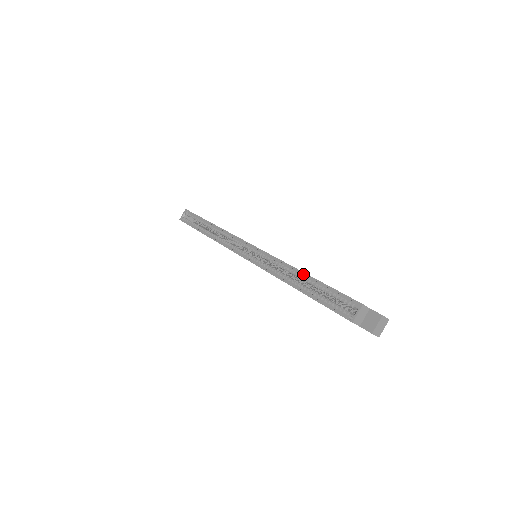
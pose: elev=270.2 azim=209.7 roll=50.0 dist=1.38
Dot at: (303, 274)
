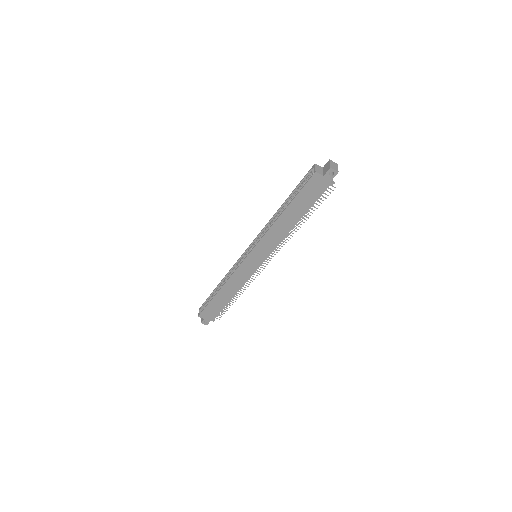
Dot at: (282, 207)
